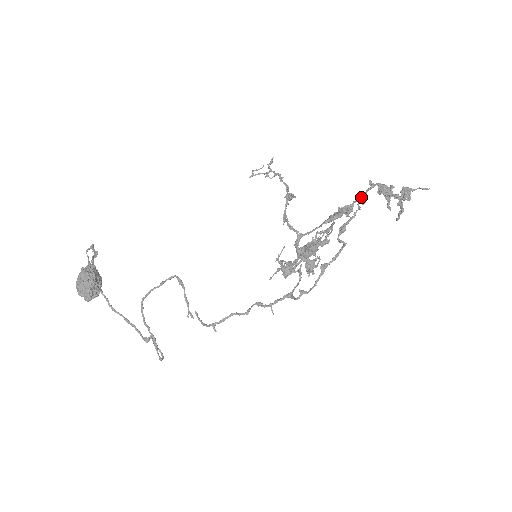
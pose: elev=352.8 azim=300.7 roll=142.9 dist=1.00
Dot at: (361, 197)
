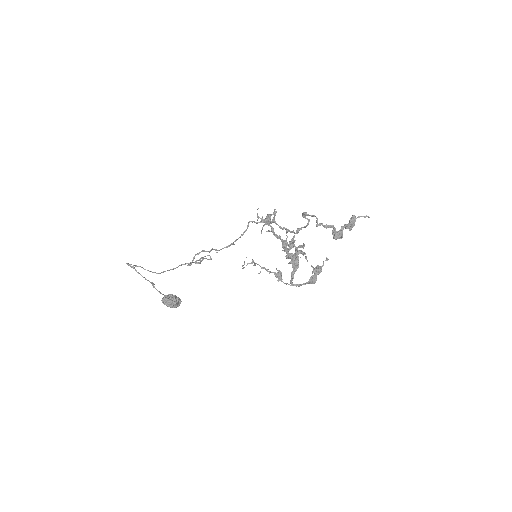
Dot at: occluded
